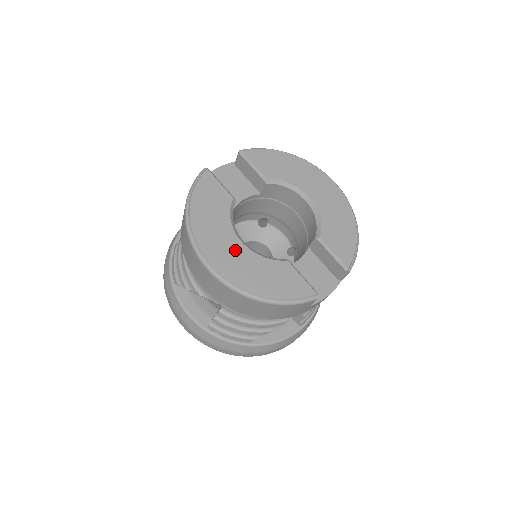
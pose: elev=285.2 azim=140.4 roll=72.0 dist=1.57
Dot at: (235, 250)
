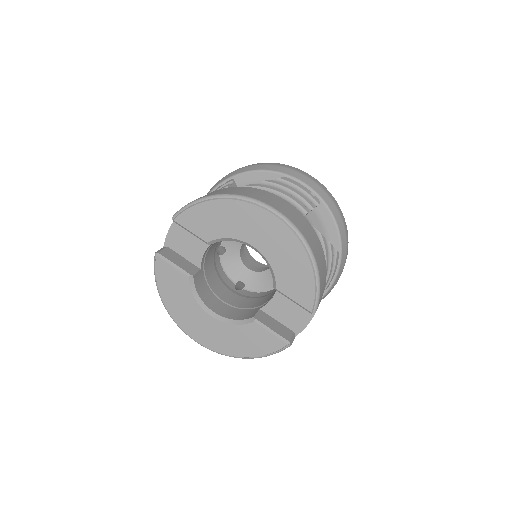
Dot at: (210, 326)
